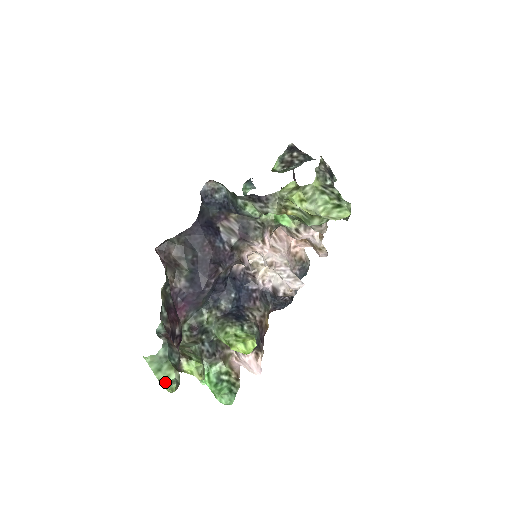
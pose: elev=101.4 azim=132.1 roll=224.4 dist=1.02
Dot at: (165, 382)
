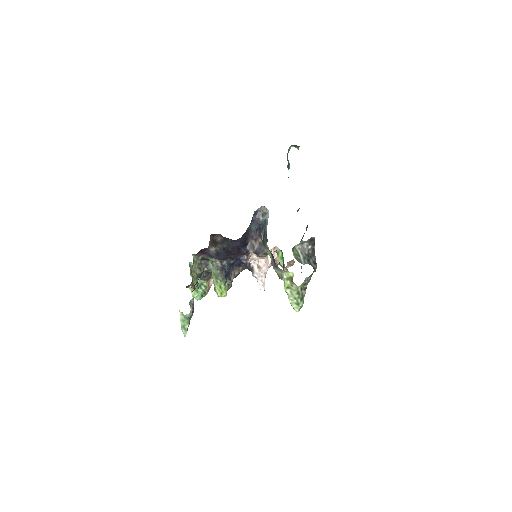
Dot at: (183, 328)
